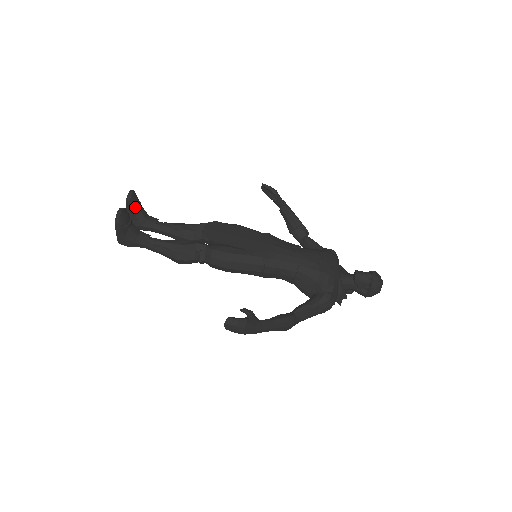
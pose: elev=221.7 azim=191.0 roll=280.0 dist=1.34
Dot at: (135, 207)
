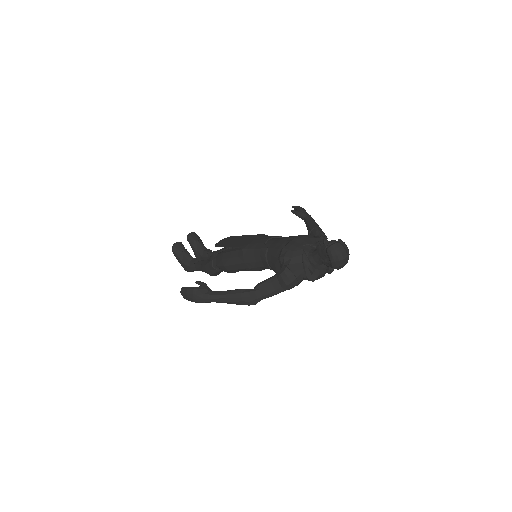
Dot at: (194, 243)
